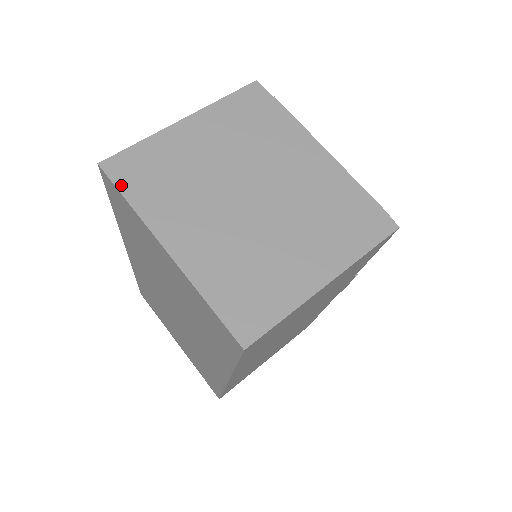
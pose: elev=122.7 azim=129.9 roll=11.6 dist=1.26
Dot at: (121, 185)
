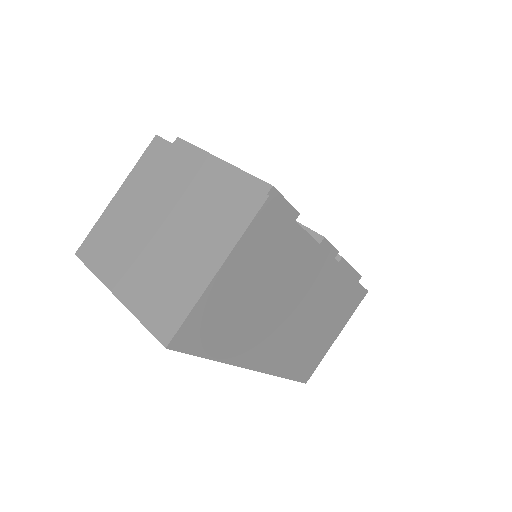
Dot at: (87, 262)
